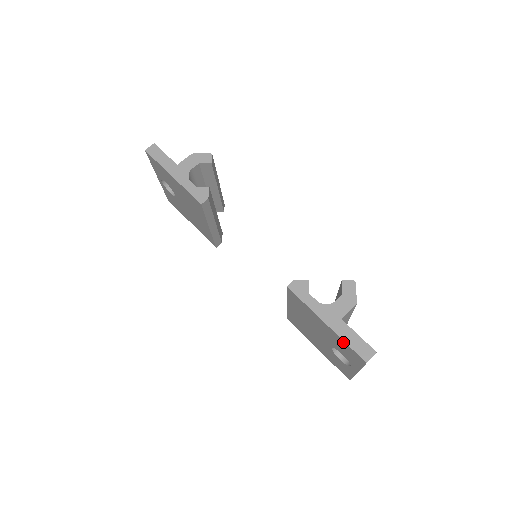
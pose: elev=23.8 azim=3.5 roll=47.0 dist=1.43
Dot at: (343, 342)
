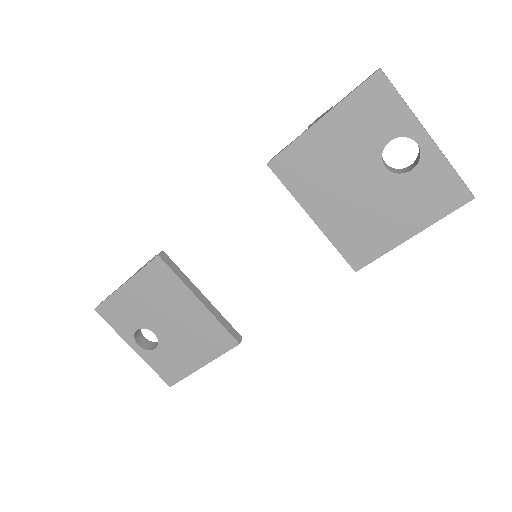
Dot at: (350, 102)
